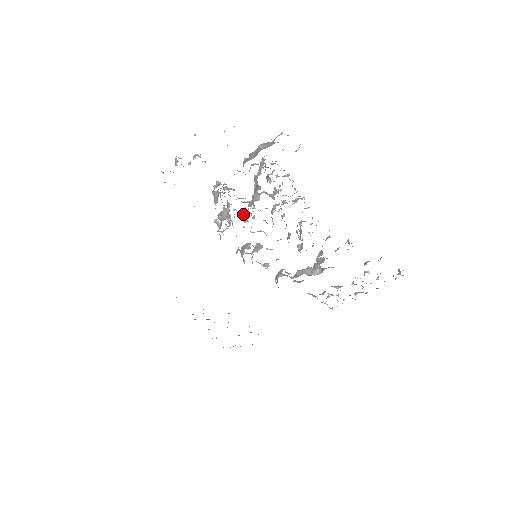
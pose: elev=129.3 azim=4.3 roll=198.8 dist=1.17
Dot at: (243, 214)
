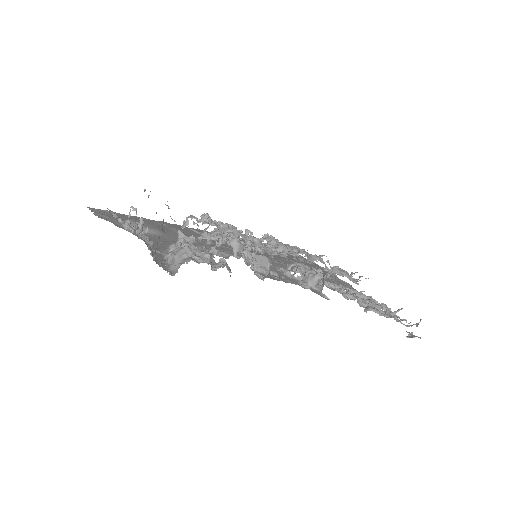
Dot at: occluded
